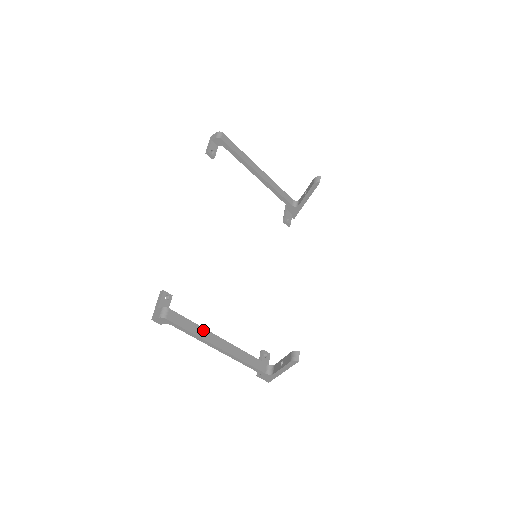
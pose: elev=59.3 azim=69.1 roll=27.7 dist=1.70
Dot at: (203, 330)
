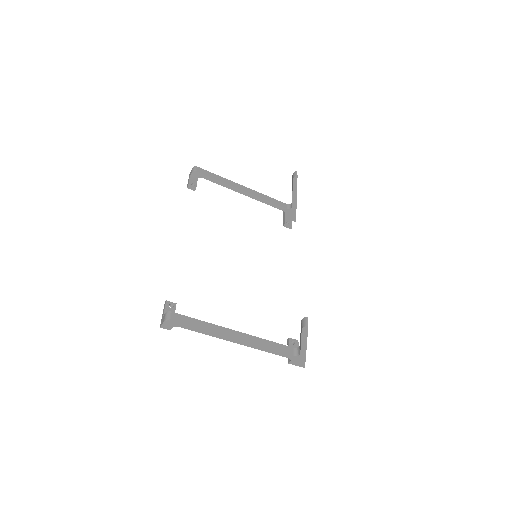
Dot at: (212, 325)
